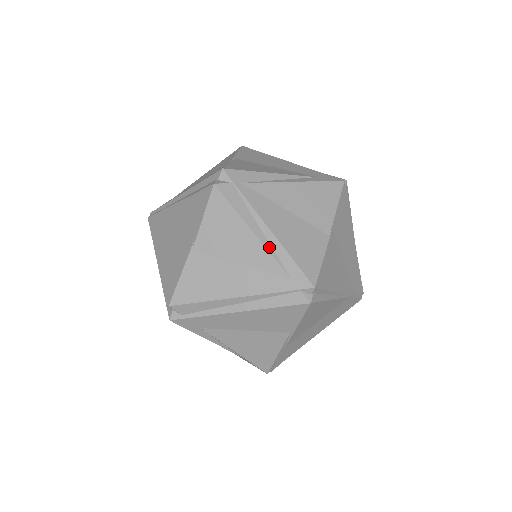
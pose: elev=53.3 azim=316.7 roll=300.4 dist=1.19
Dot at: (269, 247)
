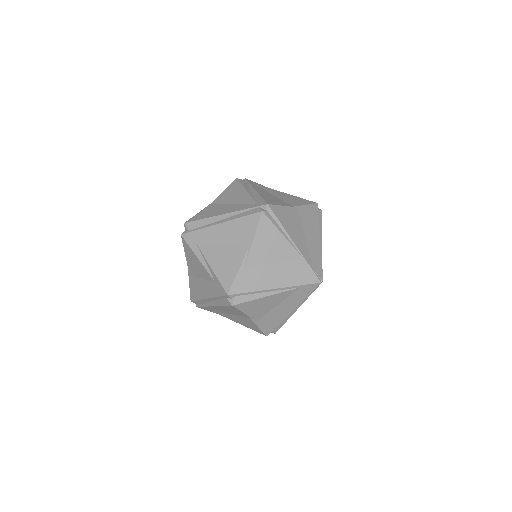
Dot at: (252, 195)
